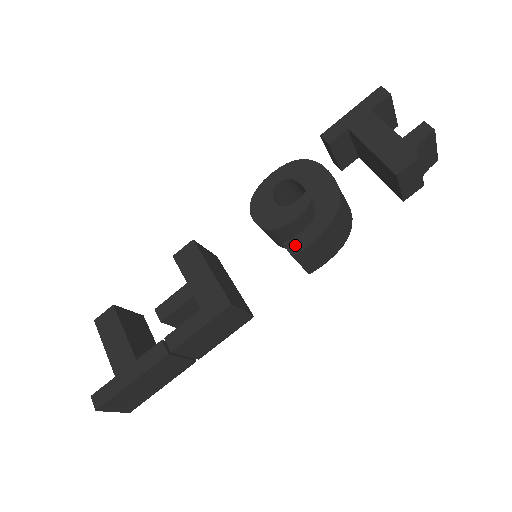
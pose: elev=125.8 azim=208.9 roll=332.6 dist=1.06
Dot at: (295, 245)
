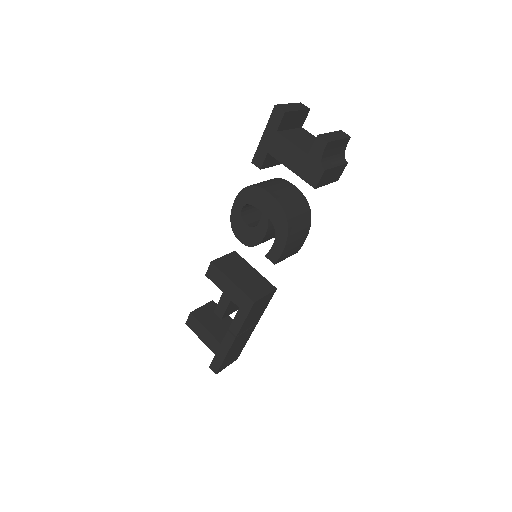
Dot at: (273, 256)
